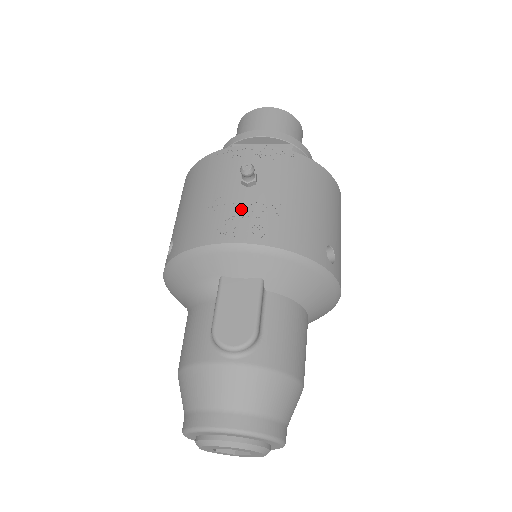
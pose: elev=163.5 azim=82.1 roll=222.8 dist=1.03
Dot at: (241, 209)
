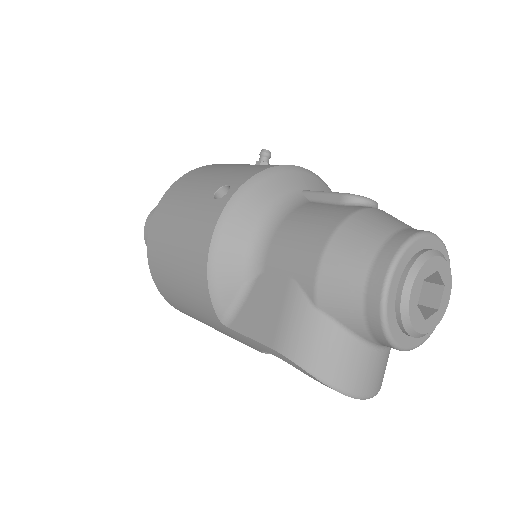
Dot at: occluded
